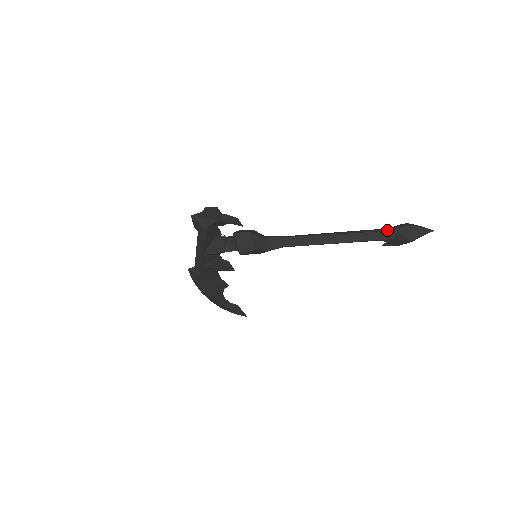
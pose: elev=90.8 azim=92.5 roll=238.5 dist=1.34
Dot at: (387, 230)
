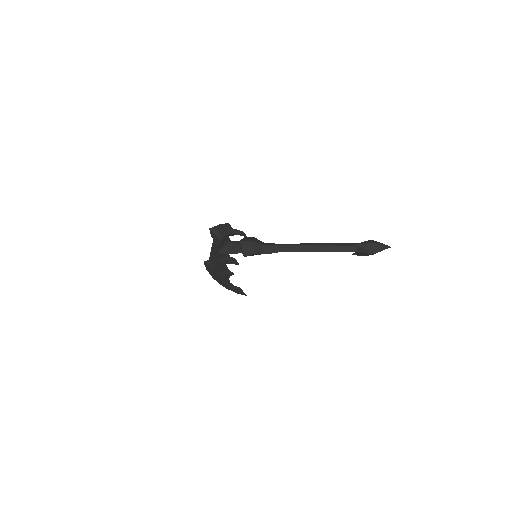
Dot at: (355, 245)
